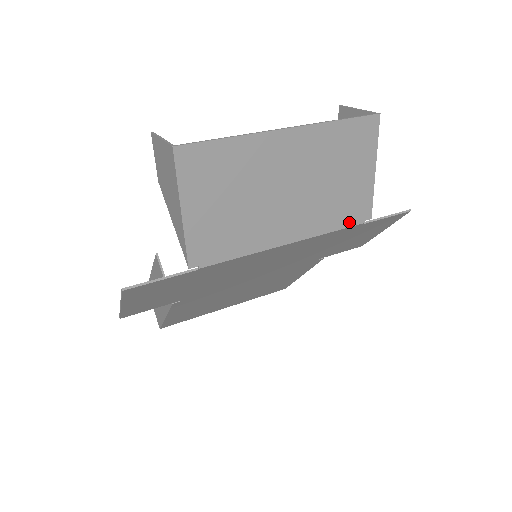
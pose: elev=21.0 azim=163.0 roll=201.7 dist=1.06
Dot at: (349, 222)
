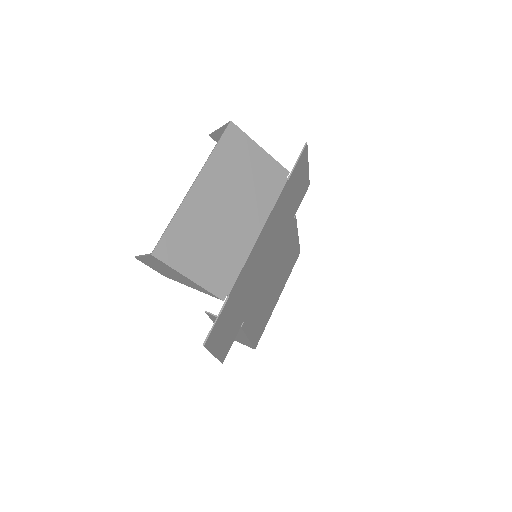
Dot at: (279, 188)
